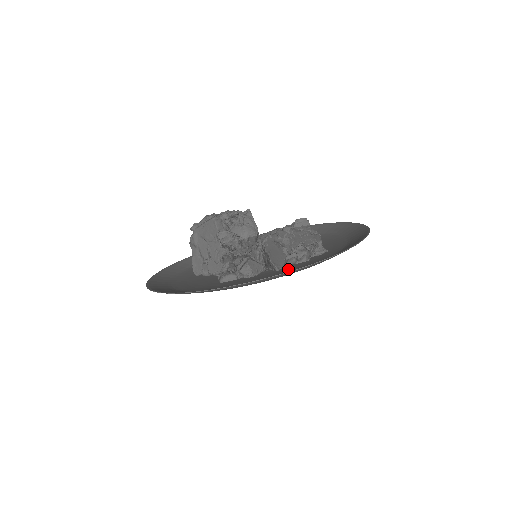
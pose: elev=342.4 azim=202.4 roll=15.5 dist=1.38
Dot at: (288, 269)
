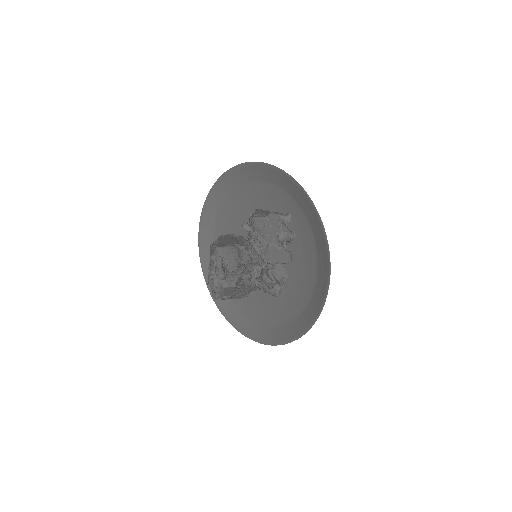
Dot at: (300, 256)
